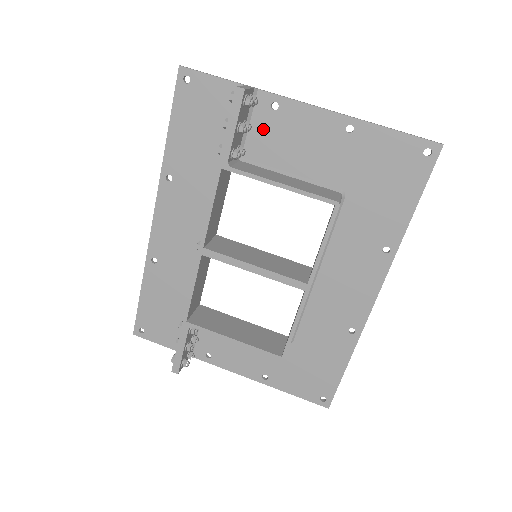
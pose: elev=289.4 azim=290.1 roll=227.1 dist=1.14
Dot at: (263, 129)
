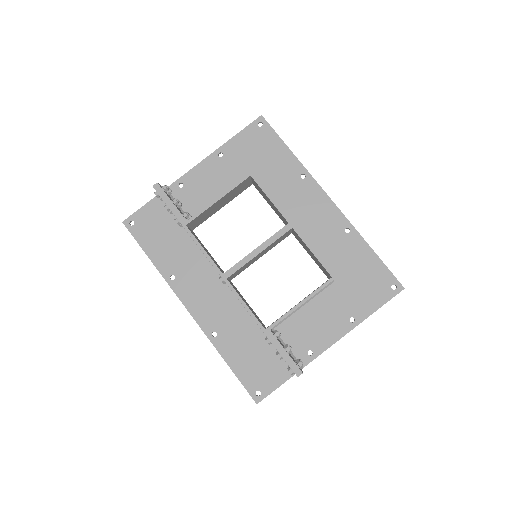
Dot at: (187, 200)
